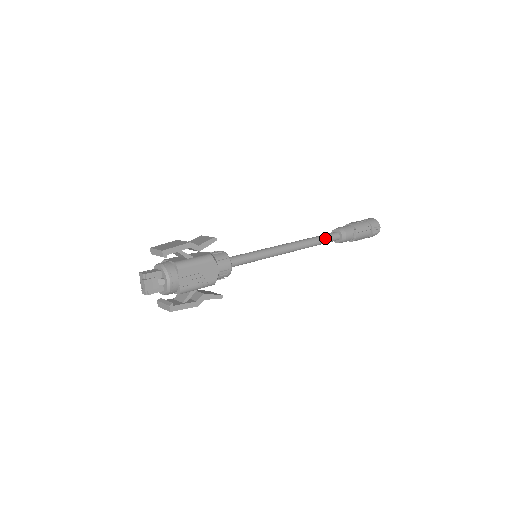
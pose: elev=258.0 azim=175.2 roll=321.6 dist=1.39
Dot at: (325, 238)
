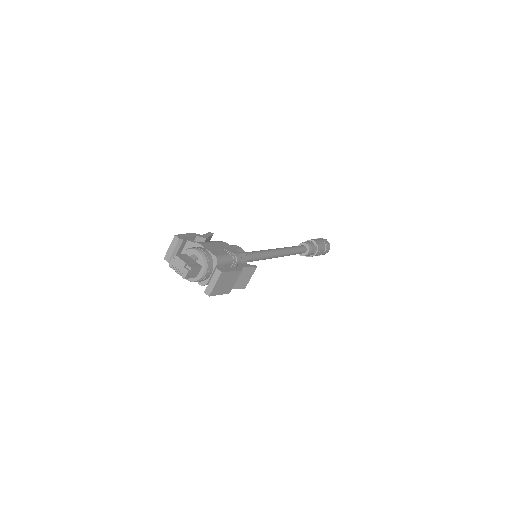
Dot at: (295, 246)
